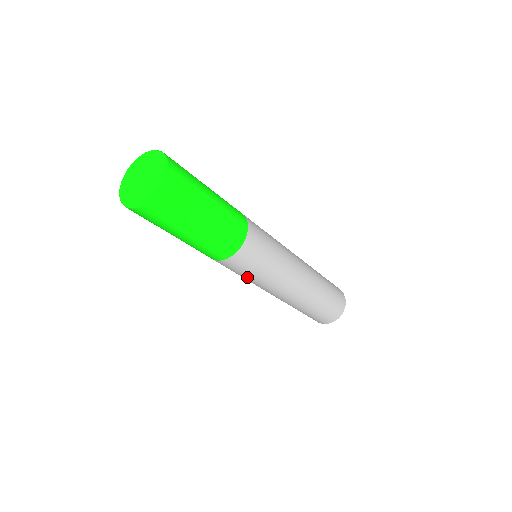
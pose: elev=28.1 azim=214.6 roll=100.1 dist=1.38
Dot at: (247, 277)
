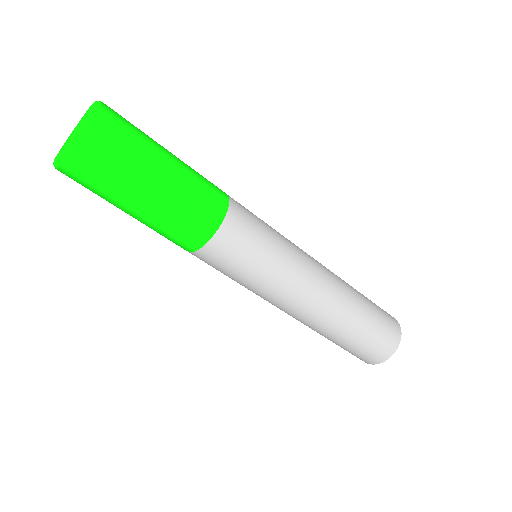
Dot at: (247, 277)
